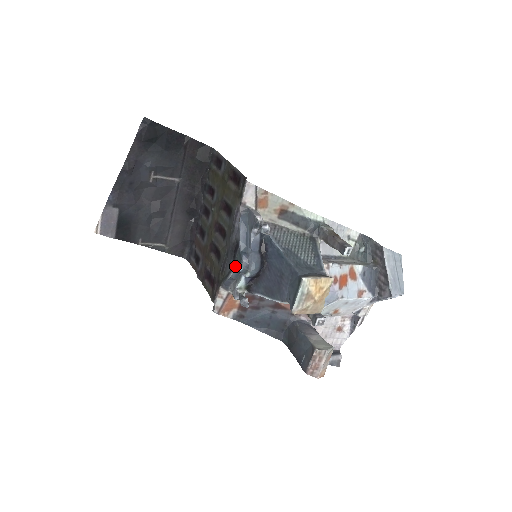
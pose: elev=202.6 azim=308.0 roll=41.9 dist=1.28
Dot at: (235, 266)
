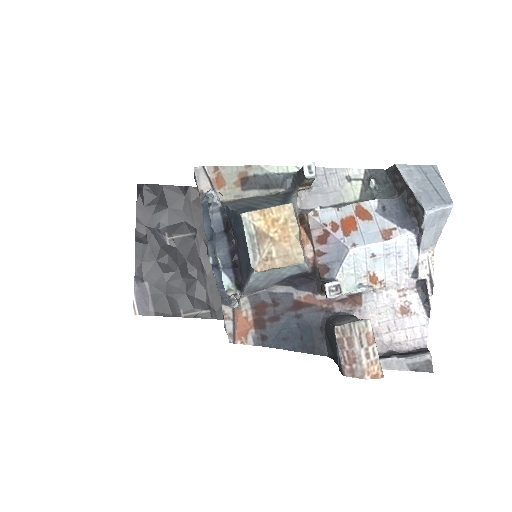
Dot at: occluded
